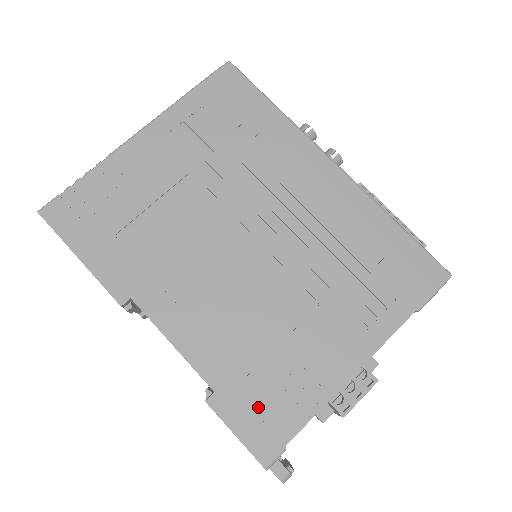
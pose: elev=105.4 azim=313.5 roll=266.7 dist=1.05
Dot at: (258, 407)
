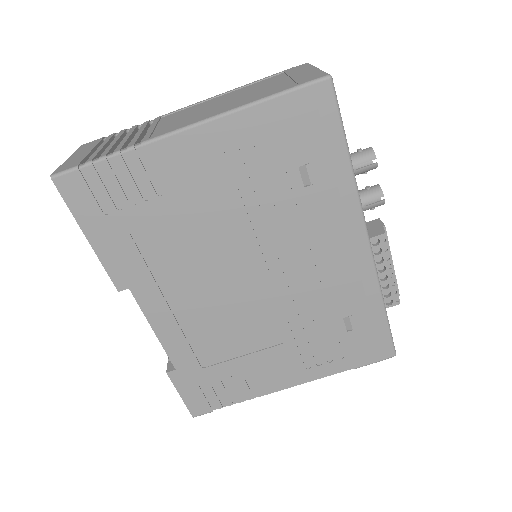
Dot at: (204, 386)
